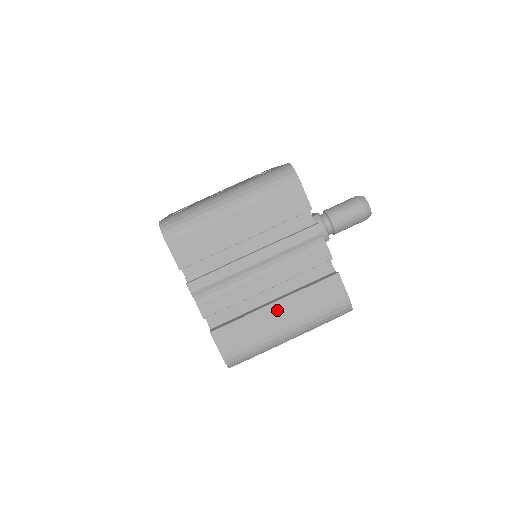
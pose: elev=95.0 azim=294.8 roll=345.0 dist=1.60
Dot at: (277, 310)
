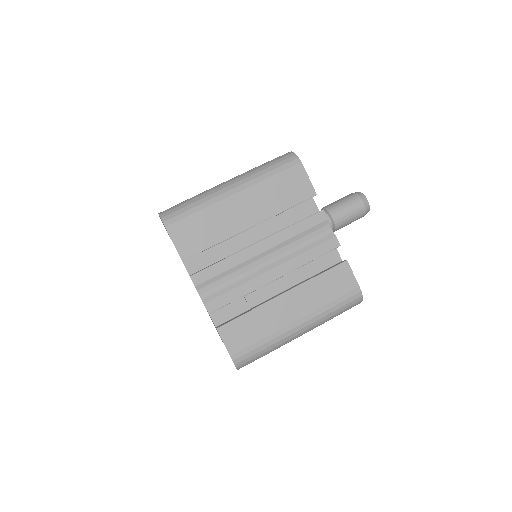
Dot at: (286, 302)
